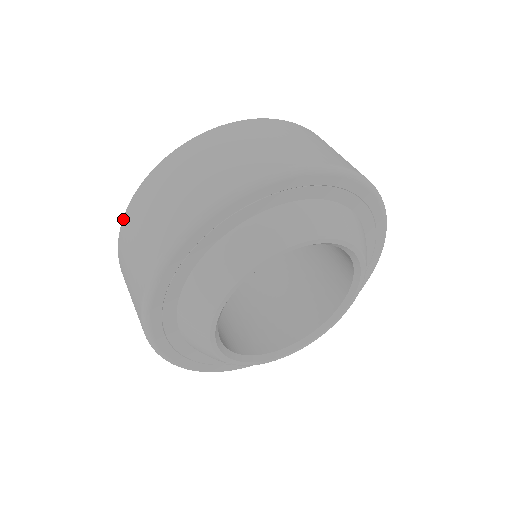
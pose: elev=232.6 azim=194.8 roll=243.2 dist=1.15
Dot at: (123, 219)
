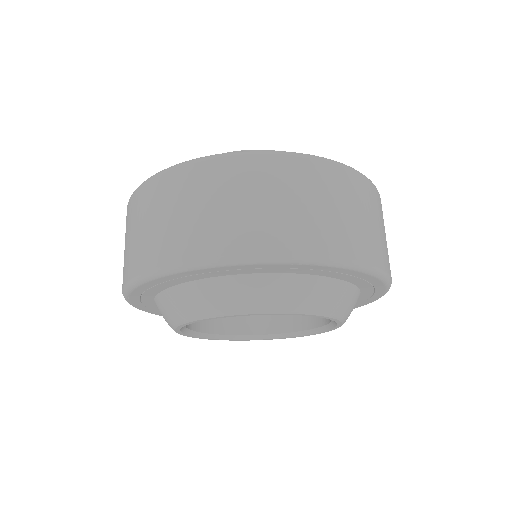
Dot at: occluded
